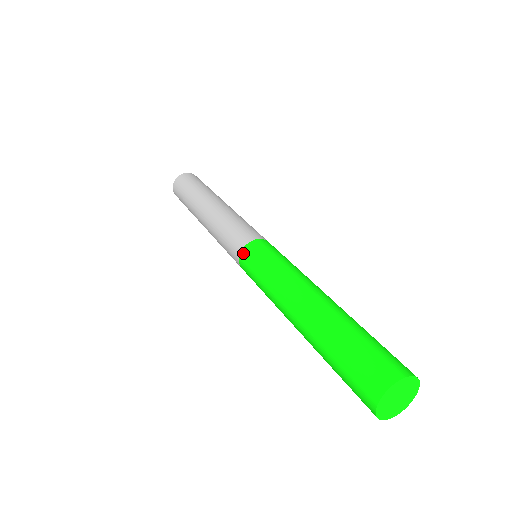
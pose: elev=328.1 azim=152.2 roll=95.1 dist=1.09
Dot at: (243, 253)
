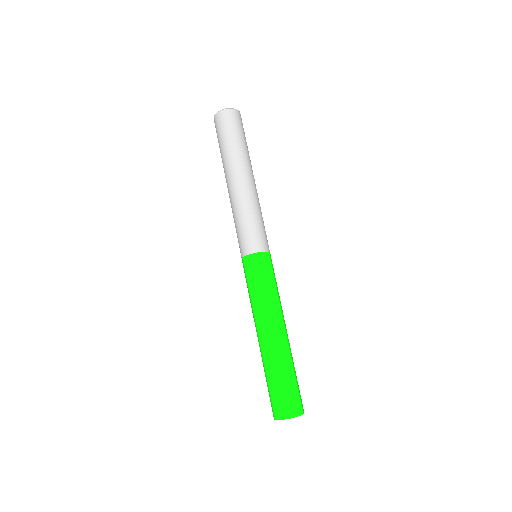
Dot at: (244, 260)
